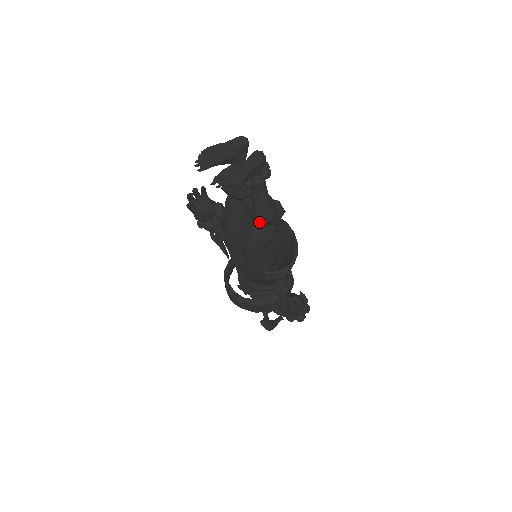
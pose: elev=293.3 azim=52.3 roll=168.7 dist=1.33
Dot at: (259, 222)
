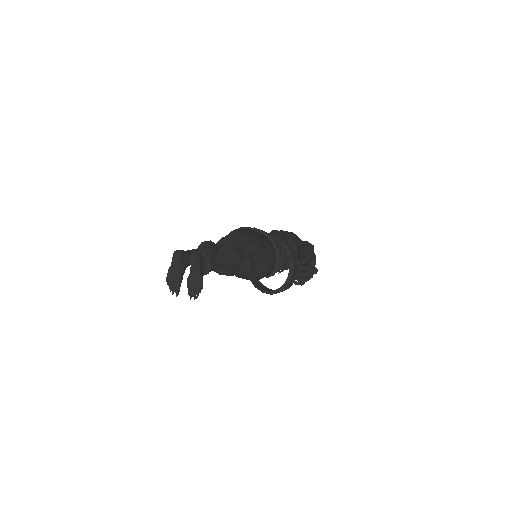
Dot at: (234, 272)
